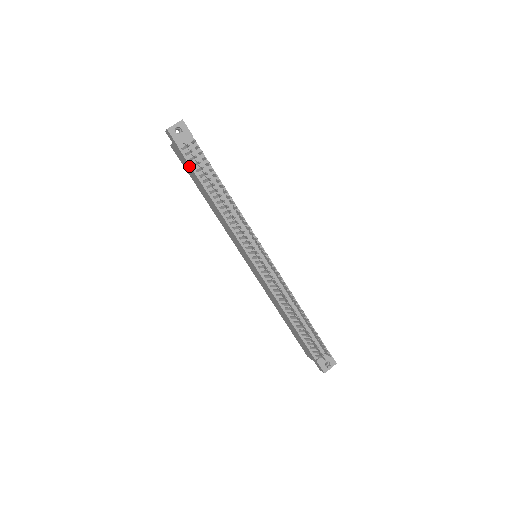
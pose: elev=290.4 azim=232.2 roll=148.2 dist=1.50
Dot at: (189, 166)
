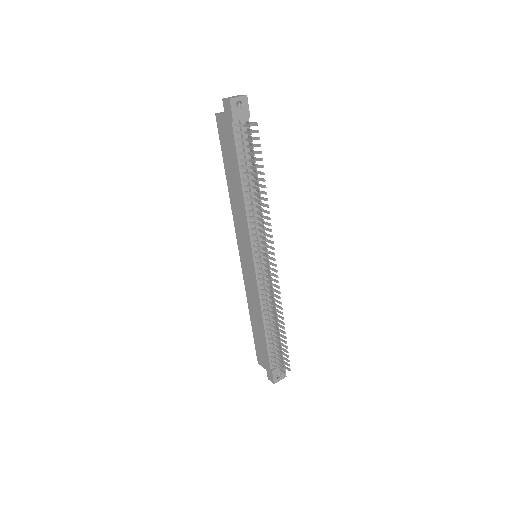
Dot at: (233, 145)
